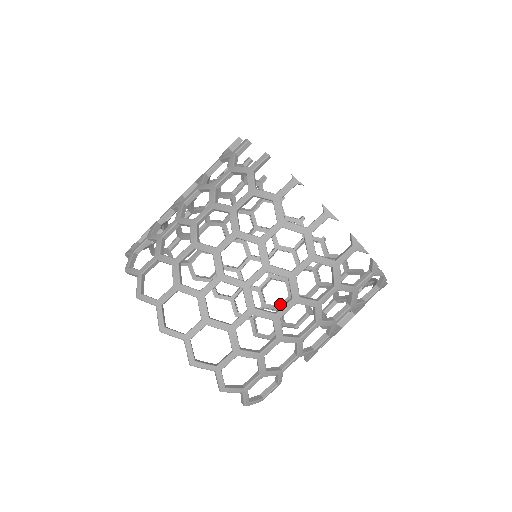
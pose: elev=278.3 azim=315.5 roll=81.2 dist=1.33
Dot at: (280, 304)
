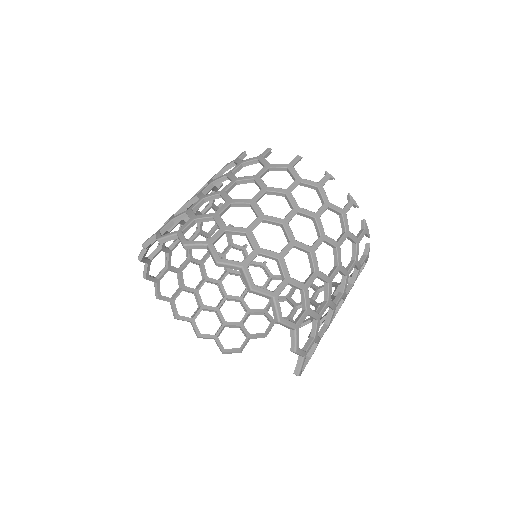
Dot at: (241, 320)
